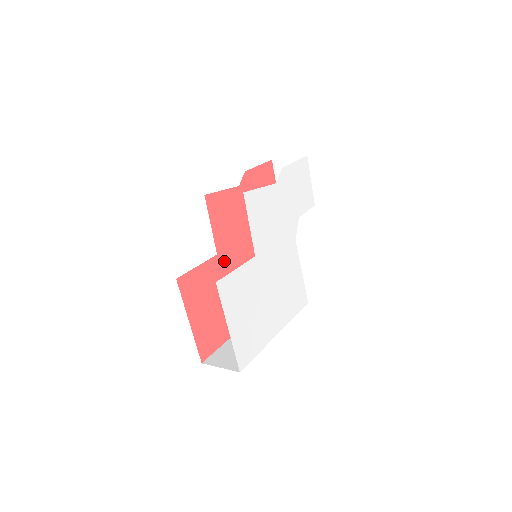
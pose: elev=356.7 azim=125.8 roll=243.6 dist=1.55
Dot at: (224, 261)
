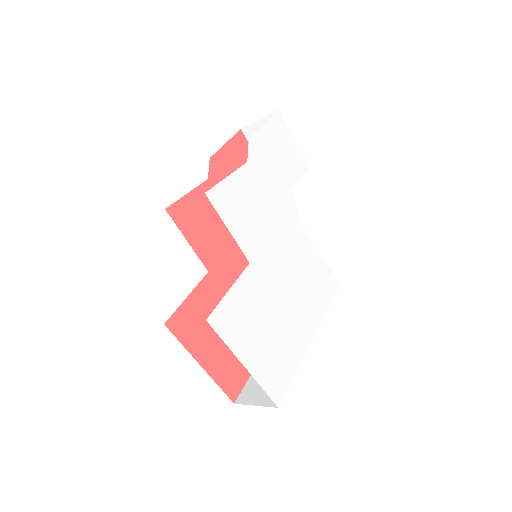
Dot at: (220, 275)
